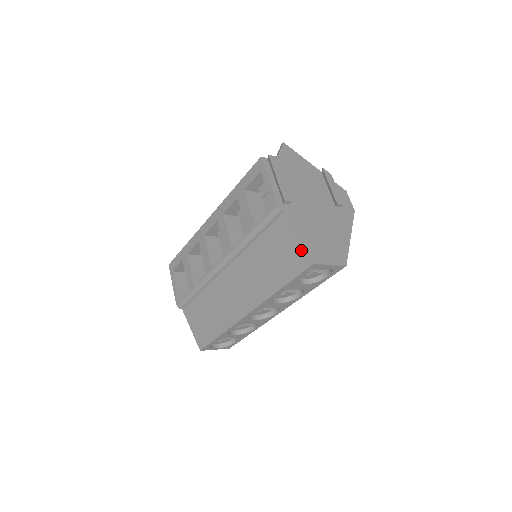
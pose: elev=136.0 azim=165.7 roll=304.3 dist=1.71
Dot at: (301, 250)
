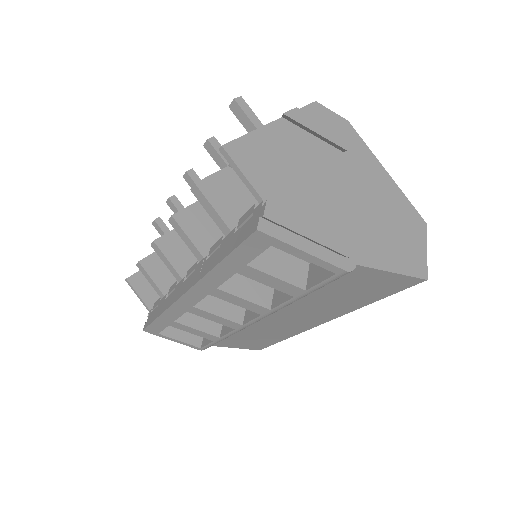
Dot at: (401, 279)
